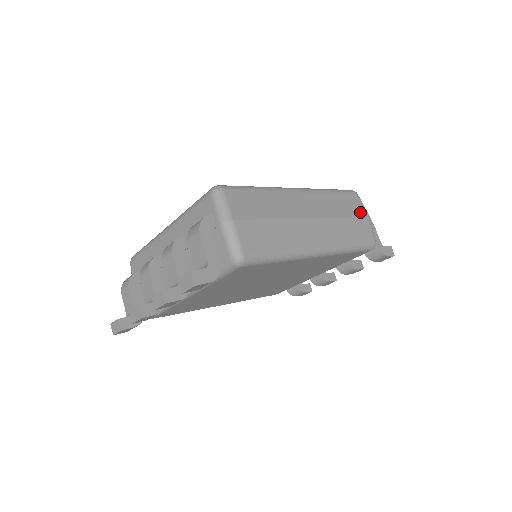
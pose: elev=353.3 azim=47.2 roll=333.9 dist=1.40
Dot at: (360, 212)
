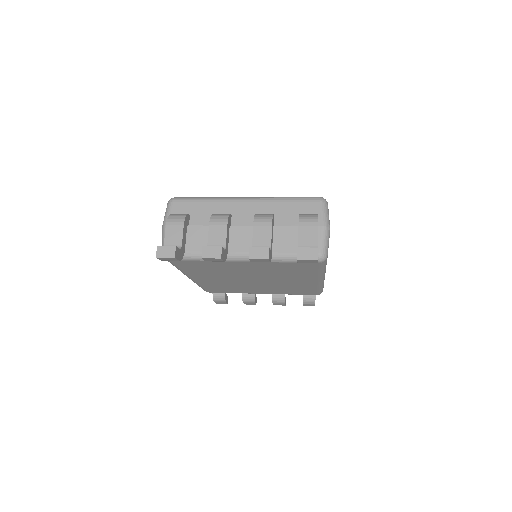
Dot at: occluded
